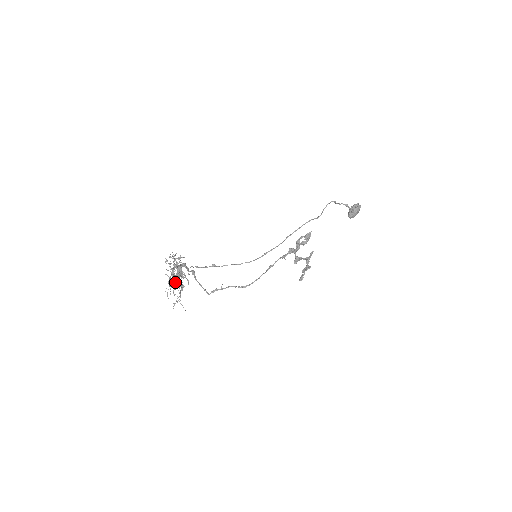
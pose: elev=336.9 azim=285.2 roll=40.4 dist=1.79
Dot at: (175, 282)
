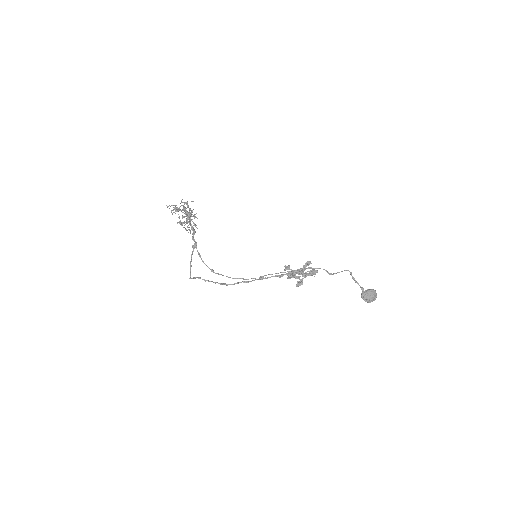
Dot at: occluded
